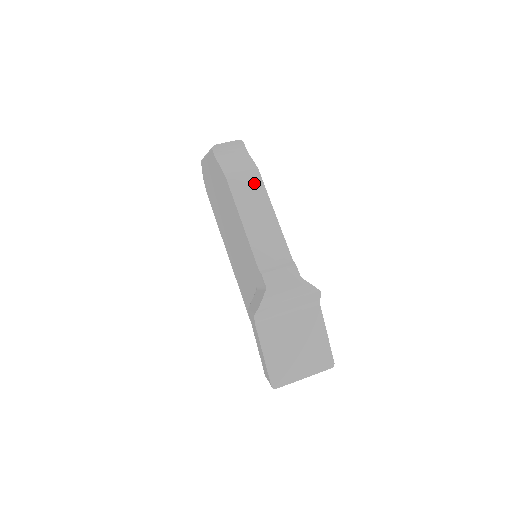
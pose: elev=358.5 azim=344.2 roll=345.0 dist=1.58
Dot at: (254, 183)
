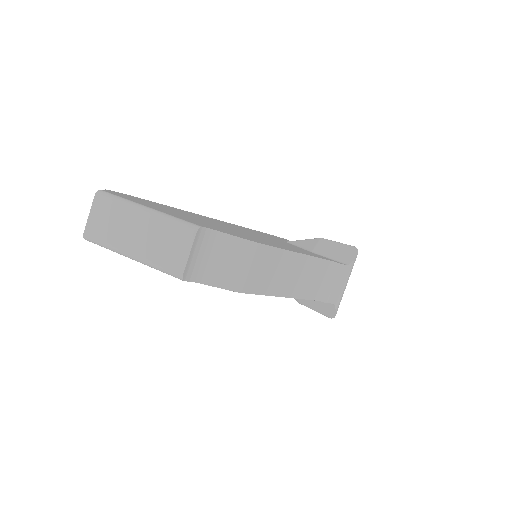
Dot at: (266, 259)
